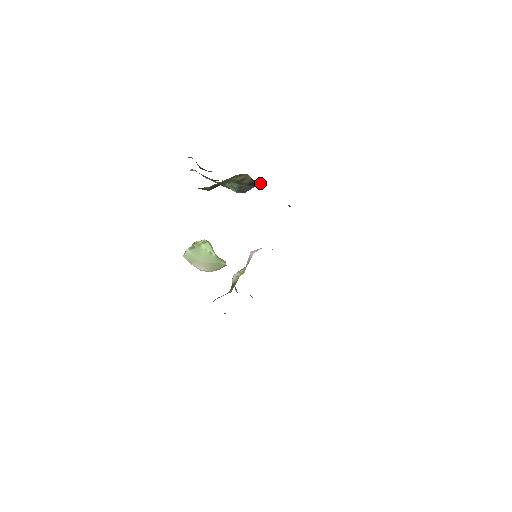
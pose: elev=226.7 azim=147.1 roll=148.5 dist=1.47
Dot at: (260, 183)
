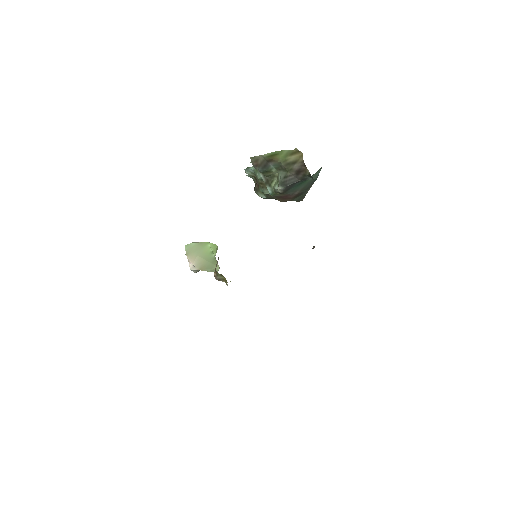
Dot at: occluded
